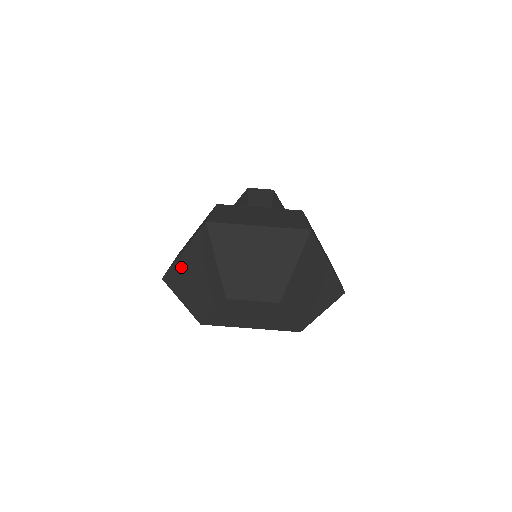
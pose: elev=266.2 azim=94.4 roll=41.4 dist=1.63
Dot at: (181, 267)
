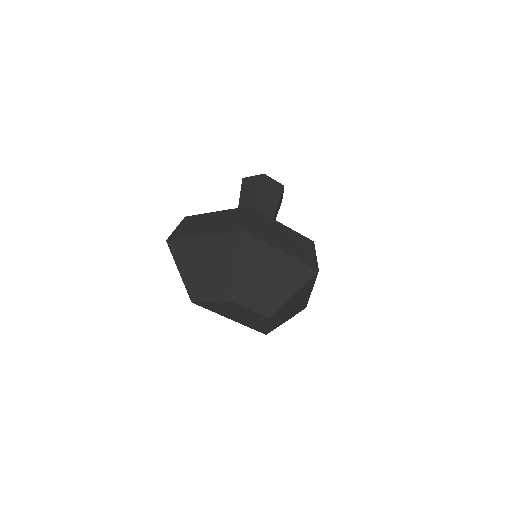
Dot at: (194, 246)
